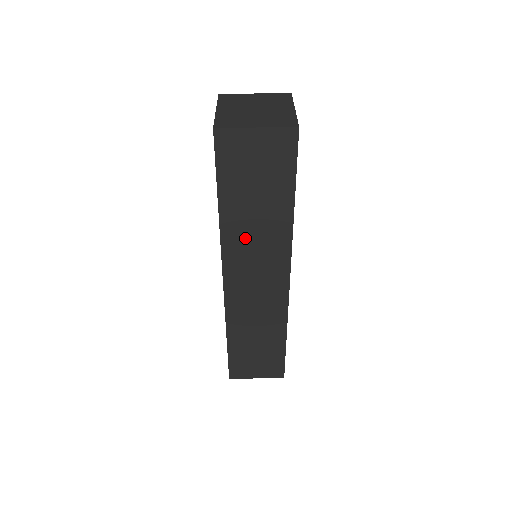
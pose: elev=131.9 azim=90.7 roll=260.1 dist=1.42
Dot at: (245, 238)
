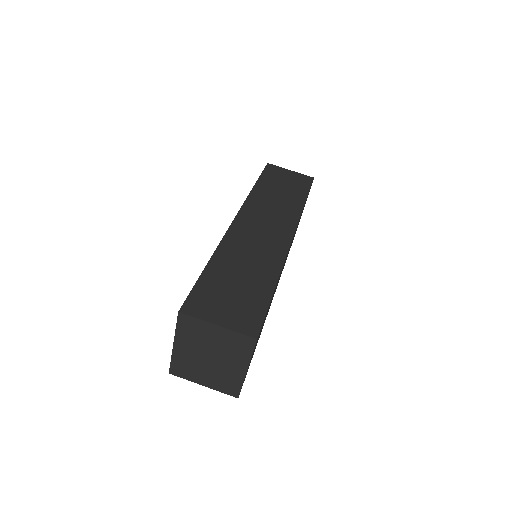
Dot at: occluded
